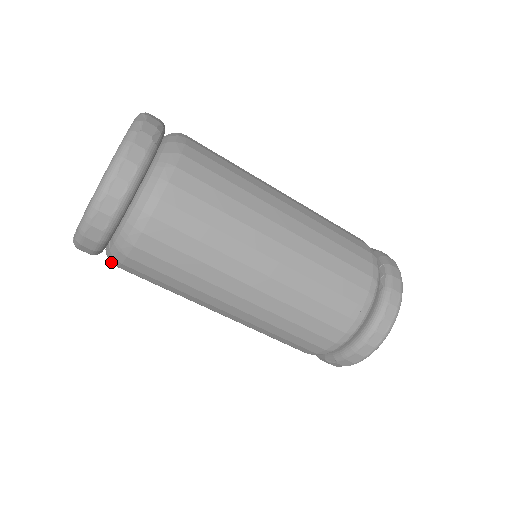
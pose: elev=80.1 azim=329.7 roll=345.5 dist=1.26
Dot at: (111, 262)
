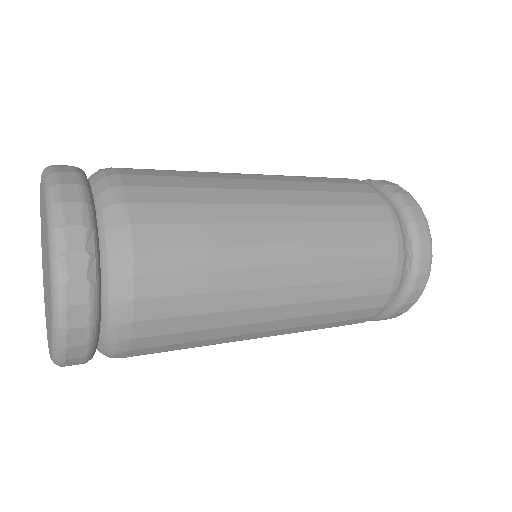
Dot at: occluded
